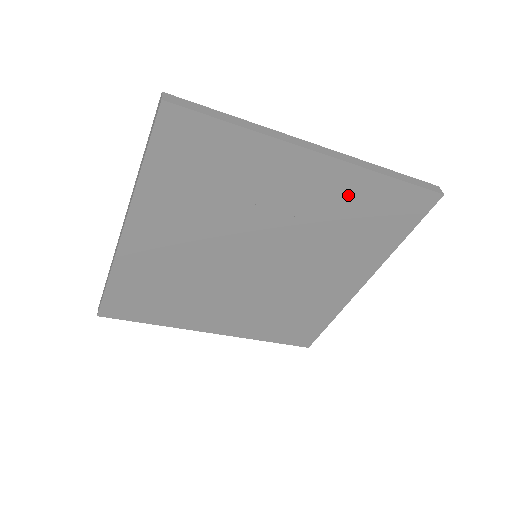
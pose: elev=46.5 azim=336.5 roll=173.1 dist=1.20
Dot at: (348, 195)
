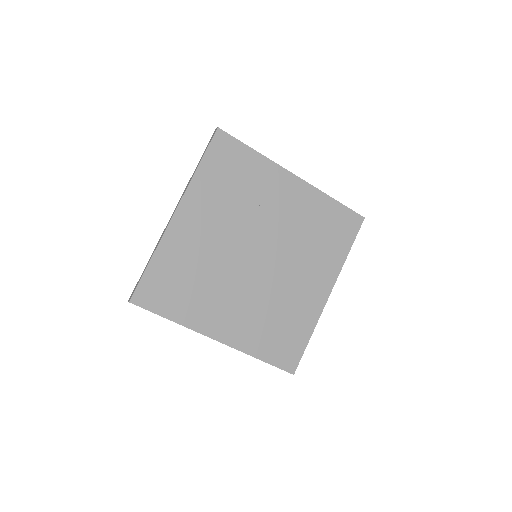
Dot at: (312, 208)
